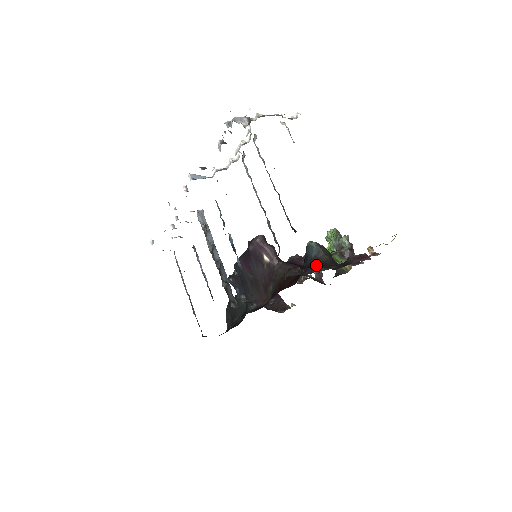
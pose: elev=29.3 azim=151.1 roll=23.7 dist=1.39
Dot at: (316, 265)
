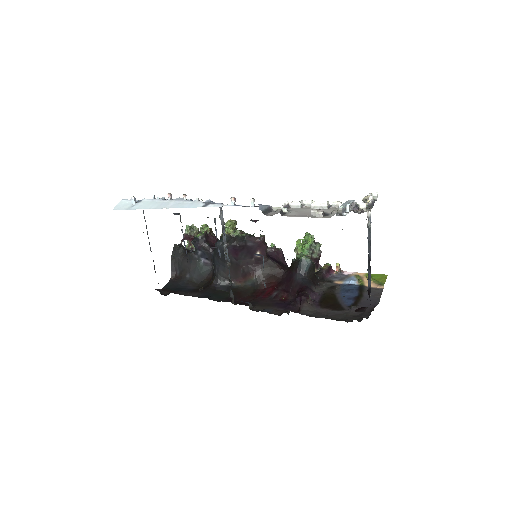
Dot at: (309, 283)
